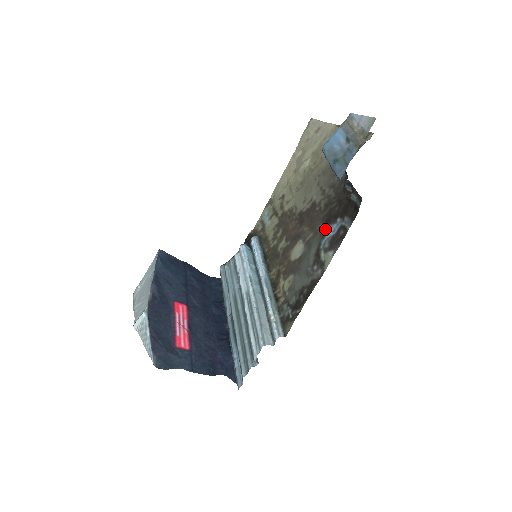
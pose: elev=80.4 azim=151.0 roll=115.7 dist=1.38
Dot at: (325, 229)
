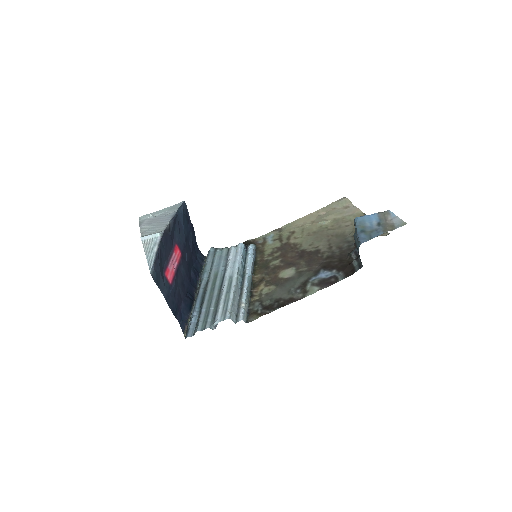
Dot at: (320, 271)
